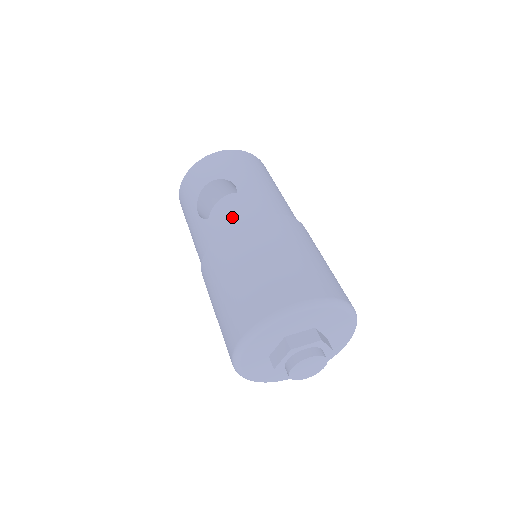
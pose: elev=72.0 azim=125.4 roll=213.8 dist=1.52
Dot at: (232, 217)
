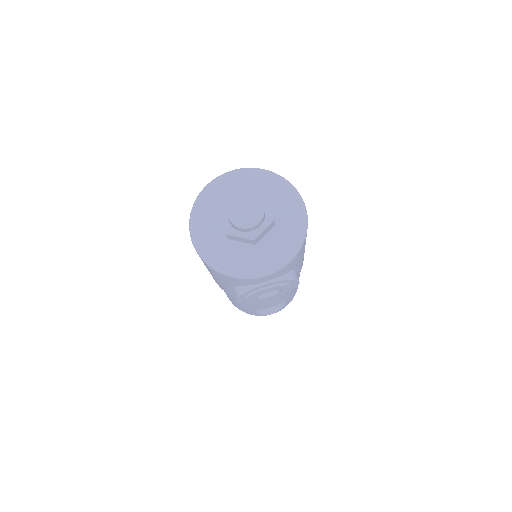
Dot at: occluded
